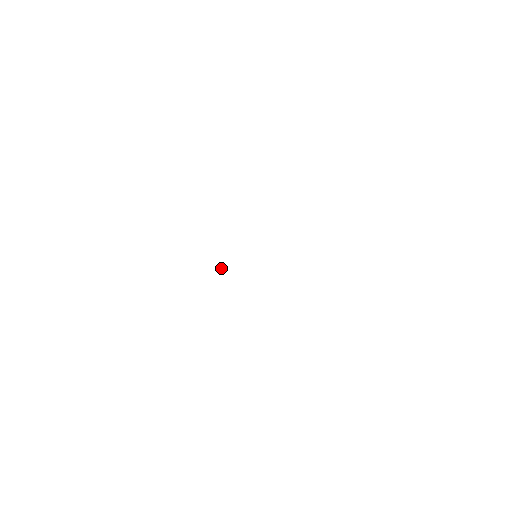
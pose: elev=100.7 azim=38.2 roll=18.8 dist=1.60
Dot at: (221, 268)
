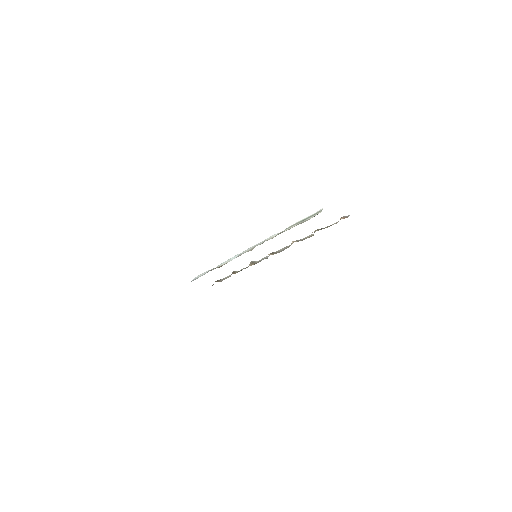
Dot at: occluded
